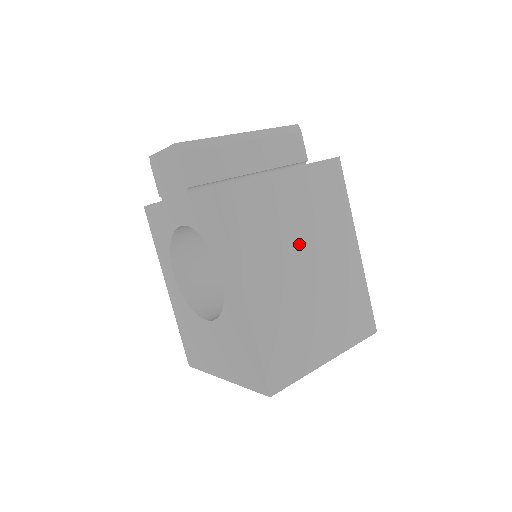
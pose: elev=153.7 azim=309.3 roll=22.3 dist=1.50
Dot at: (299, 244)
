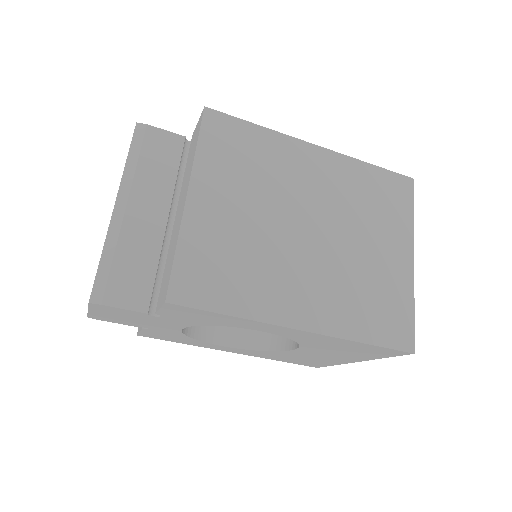
Dot at: (279, 225)
